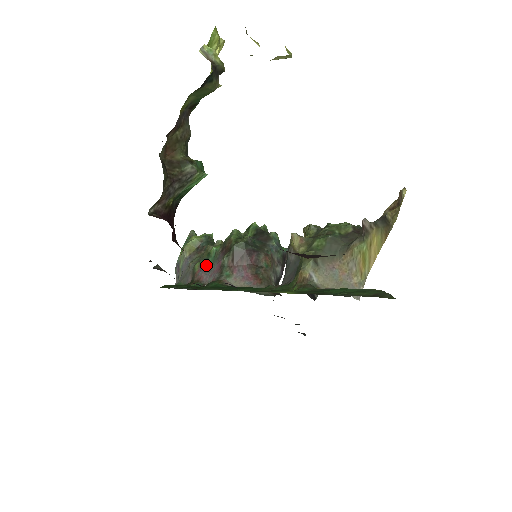
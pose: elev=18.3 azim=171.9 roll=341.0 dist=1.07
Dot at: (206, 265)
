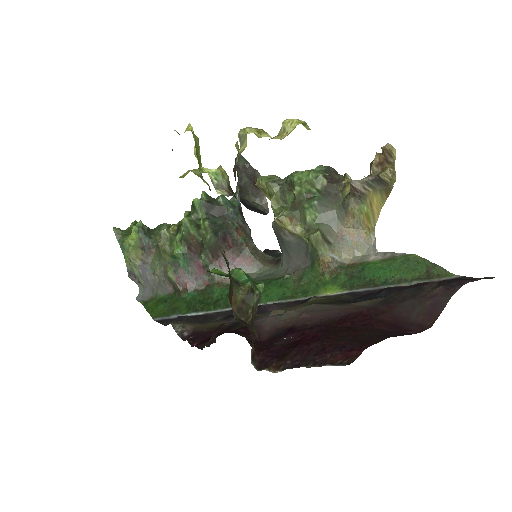
Dot at: (181, 270)
